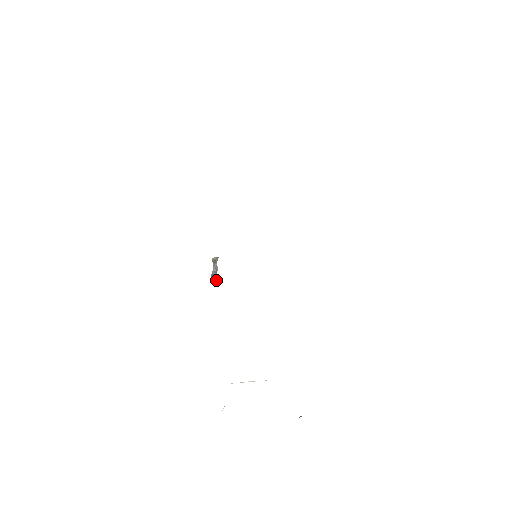
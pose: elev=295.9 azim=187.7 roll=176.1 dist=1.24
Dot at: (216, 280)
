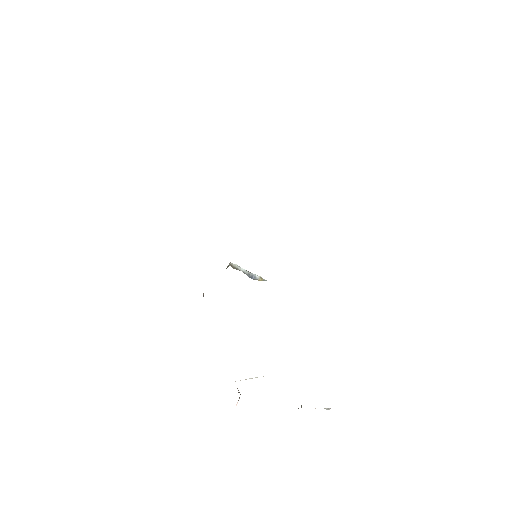
Dot at: (262, 280)
